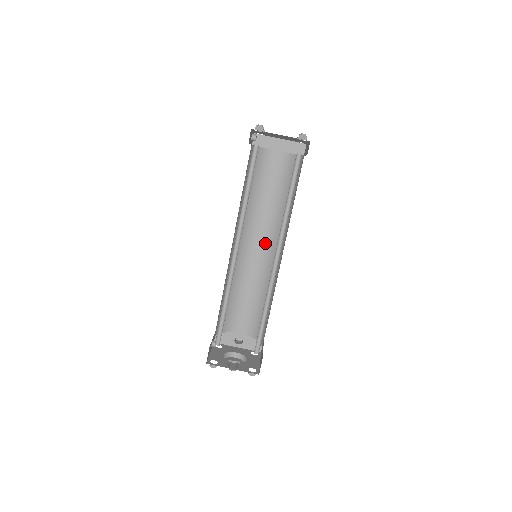
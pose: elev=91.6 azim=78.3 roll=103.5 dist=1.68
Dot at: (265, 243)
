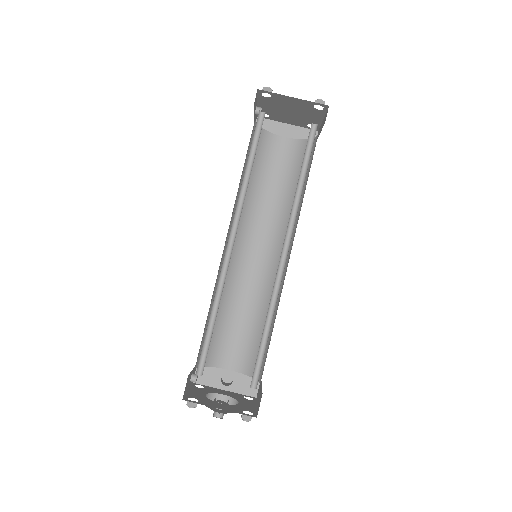
Dot at: (266, 247)
